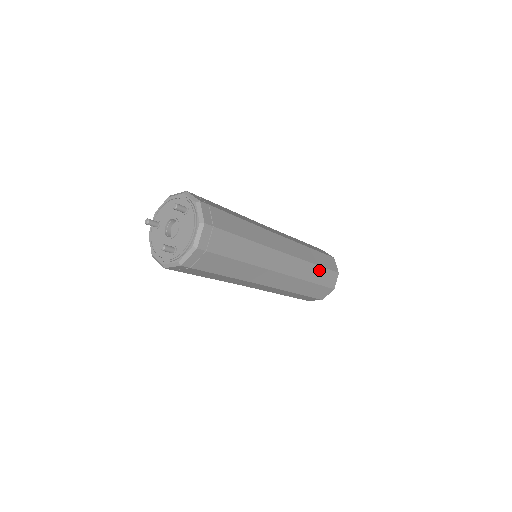
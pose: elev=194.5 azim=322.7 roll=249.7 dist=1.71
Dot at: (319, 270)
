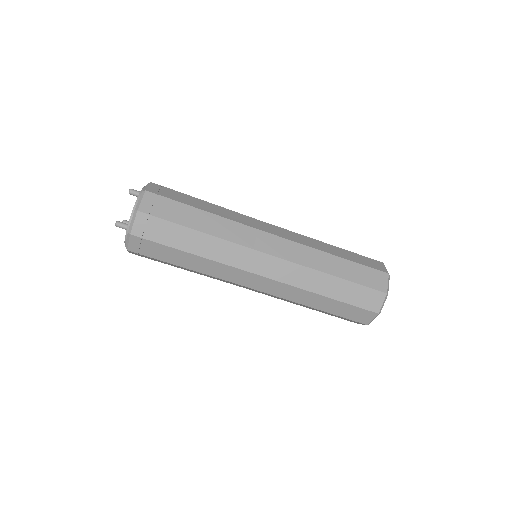
Dot at: (345, 263)
